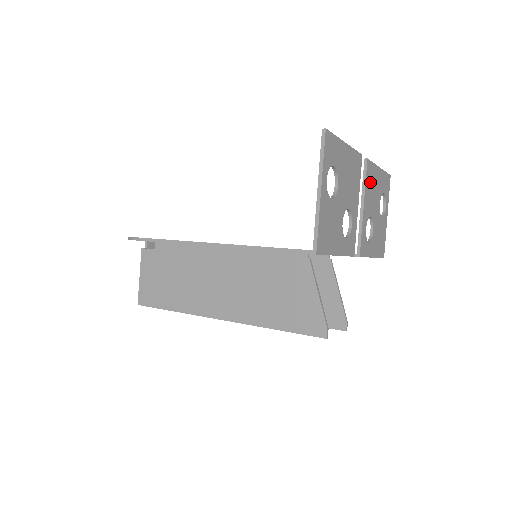
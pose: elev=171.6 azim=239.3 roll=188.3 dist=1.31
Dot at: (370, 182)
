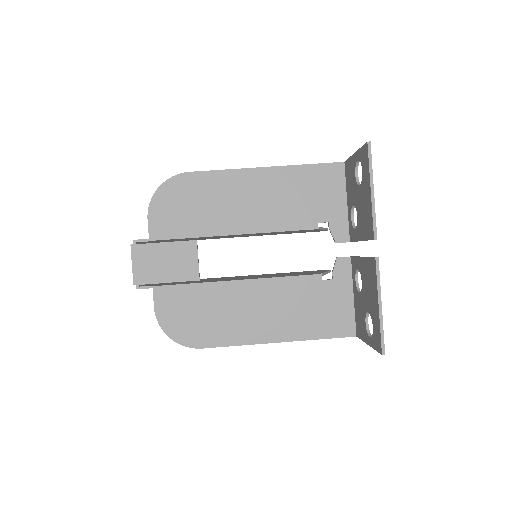
Dot at: occluded
